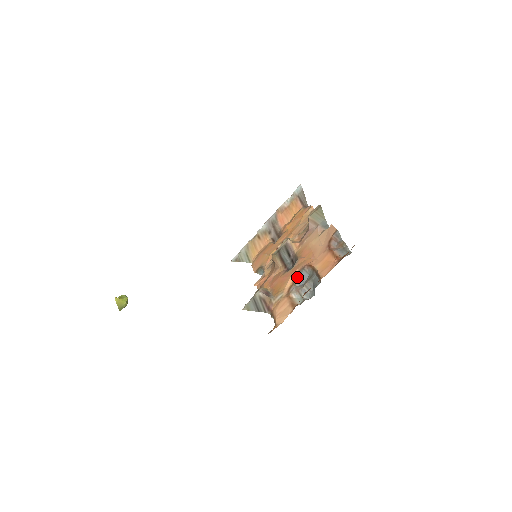
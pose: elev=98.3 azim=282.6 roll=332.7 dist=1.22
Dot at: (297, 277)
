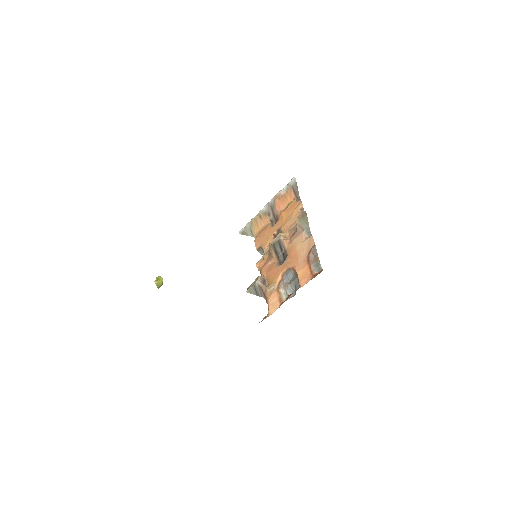
Dot at: (285, 275)
